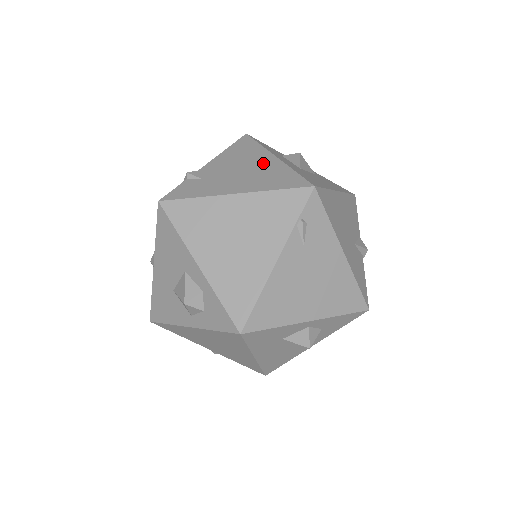
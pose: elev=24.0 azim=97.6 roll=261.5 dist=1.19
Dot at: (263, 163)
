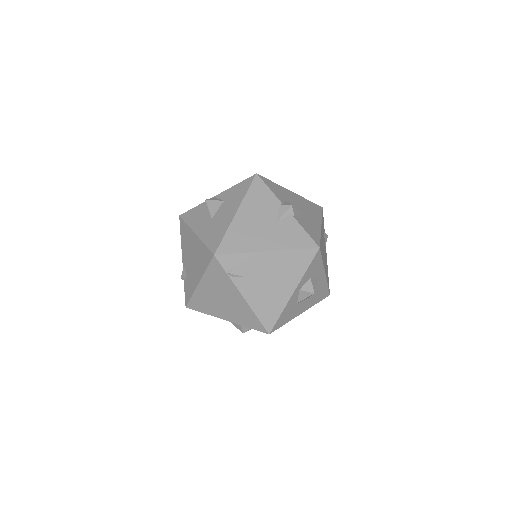
Dot at: (194, 245)
